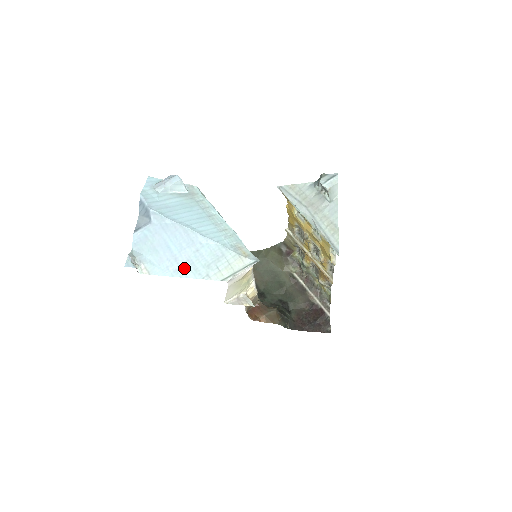
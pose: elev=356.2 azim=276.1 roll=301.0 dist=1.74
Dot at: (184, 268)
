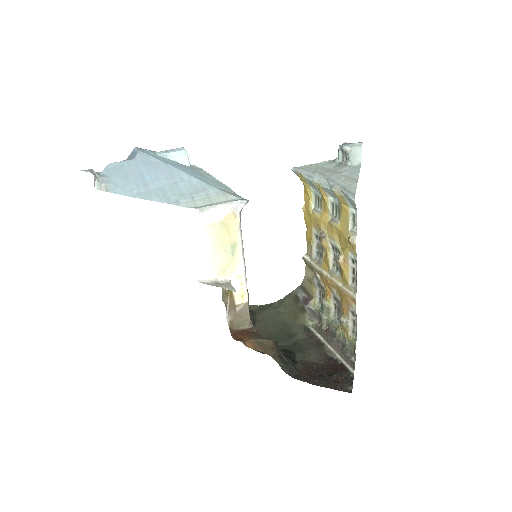
Dot at: (151, 193)
